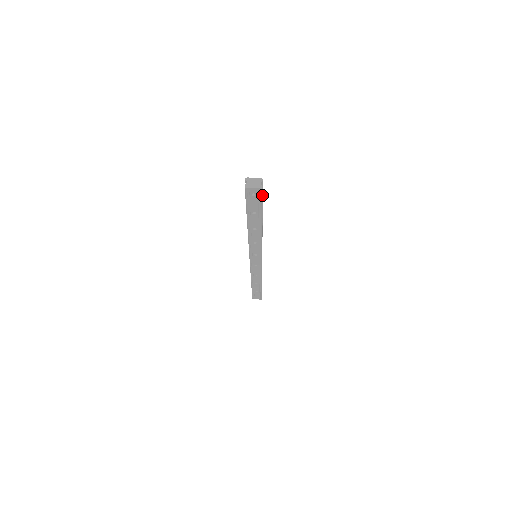
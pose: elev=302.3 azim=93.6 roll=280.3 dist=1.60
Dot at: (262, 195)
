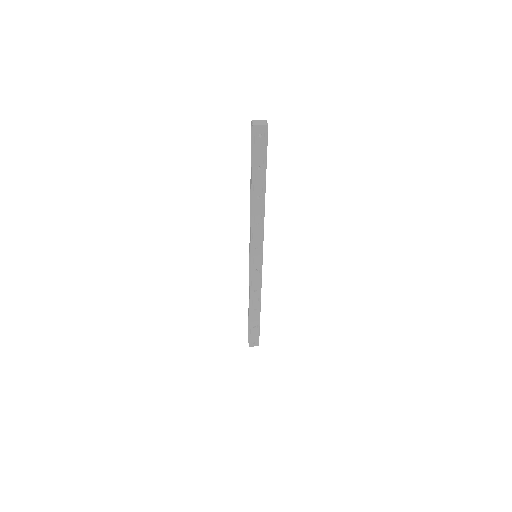
Dot at: occluded
